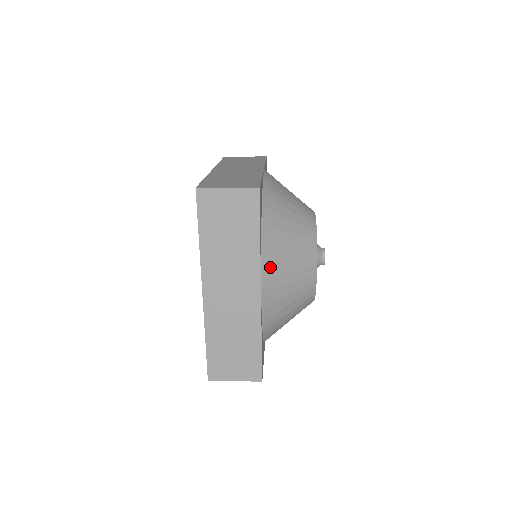
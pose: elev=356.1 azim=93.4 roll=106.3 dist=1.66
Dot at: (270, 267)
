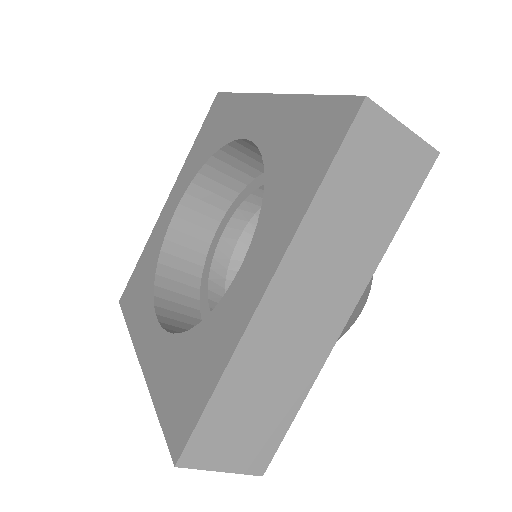
Dot at: occluded
